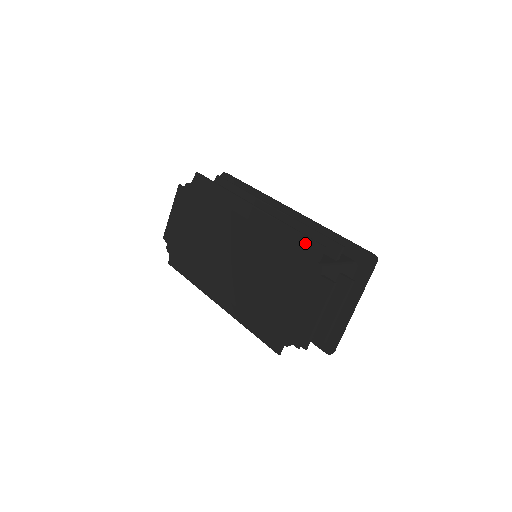
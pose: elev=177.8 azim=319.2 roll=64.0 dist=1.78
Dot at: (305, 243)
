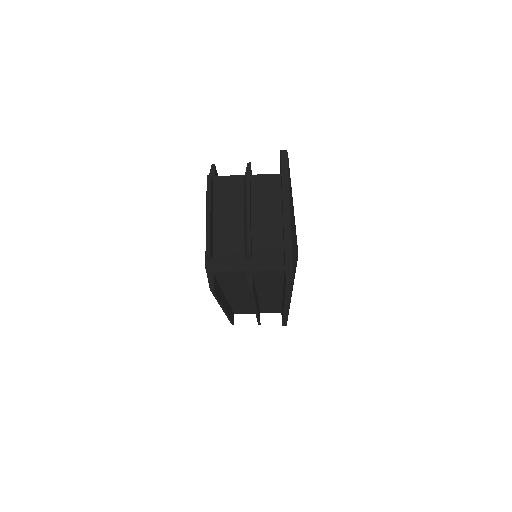
Dot at: occluded
